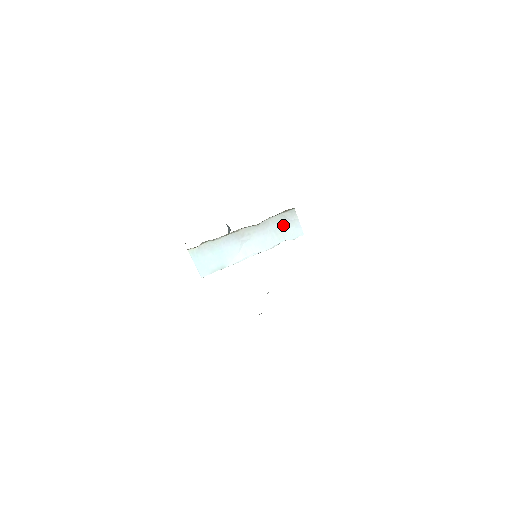
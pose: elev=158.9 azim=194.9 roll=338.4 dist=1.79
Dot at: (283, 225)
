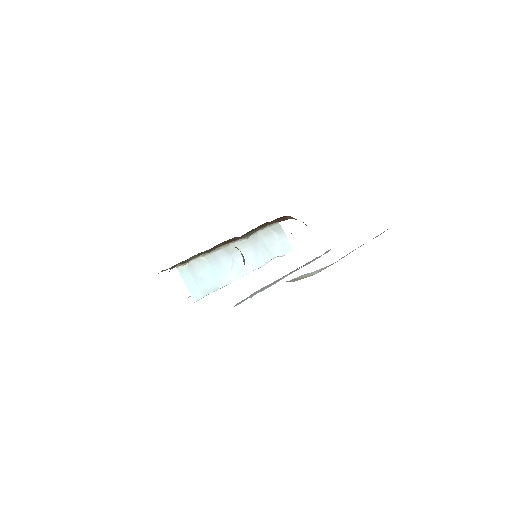
Dot at: (271, 240)
